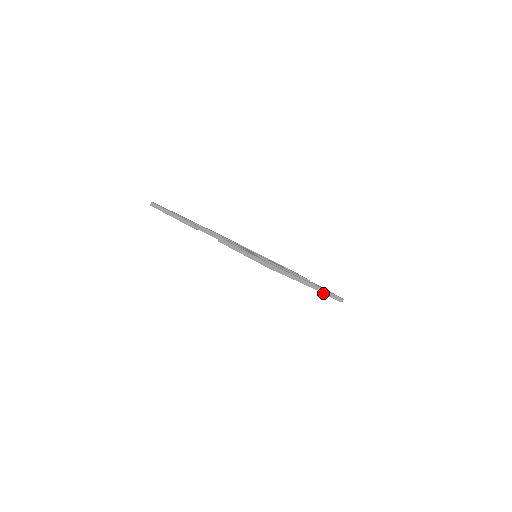
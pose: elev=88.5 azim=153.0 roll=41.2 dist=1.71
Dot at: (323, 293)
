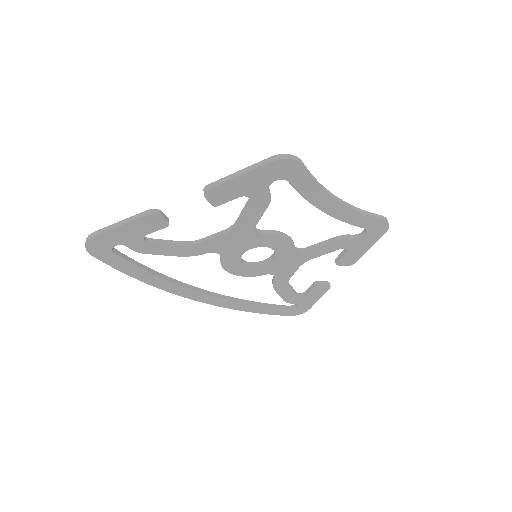
Dot at: (364, 214)
